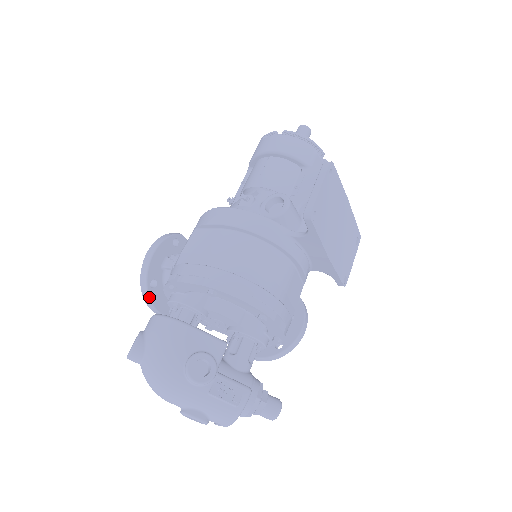
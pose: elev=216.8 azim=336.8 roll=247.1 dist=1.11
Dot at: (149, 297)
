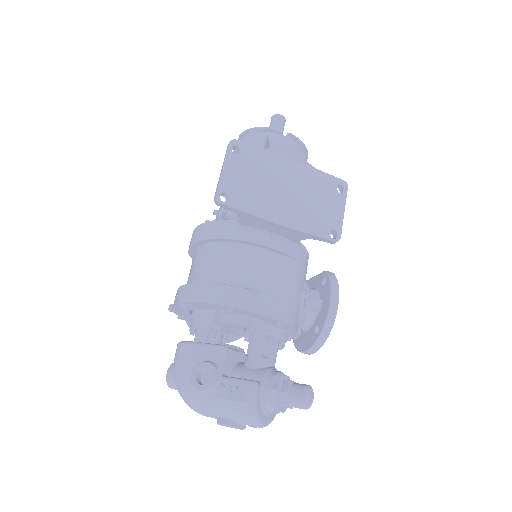
Dot at: occluded
